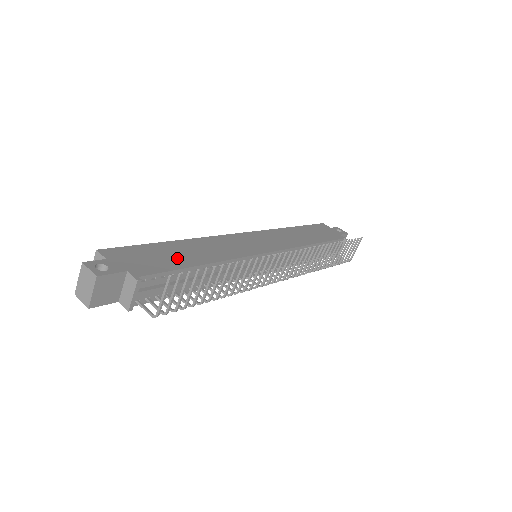
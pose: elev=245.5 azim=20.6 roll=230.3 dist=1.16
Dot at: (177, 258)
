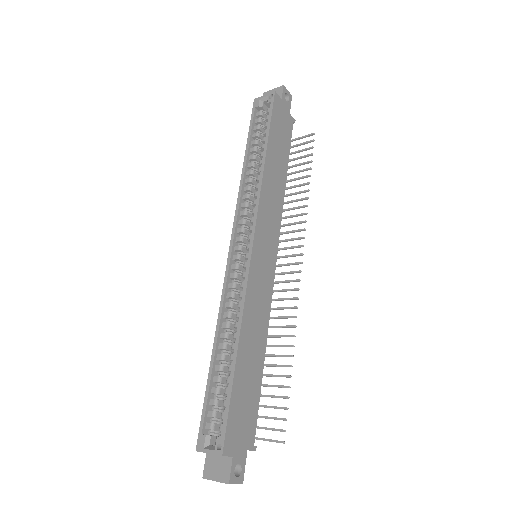
Dot at: (252, 382)
